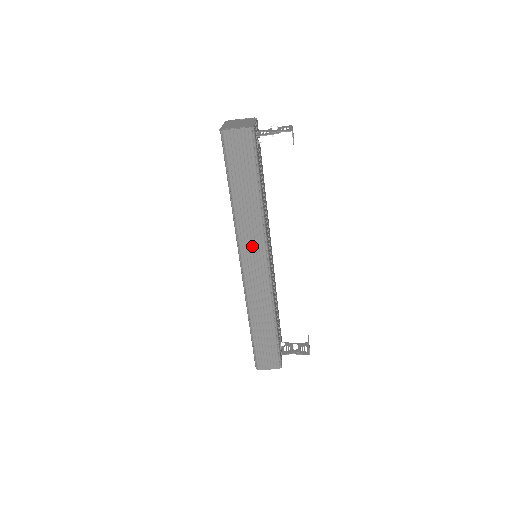
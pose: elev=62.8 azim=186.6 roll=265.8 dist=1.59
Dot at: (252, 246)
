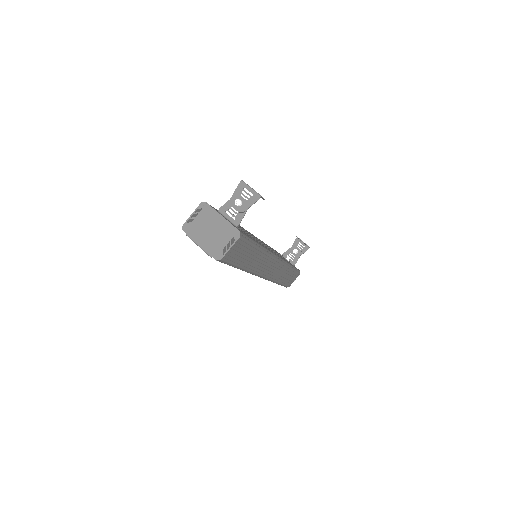
Dot at: (266, 266)
